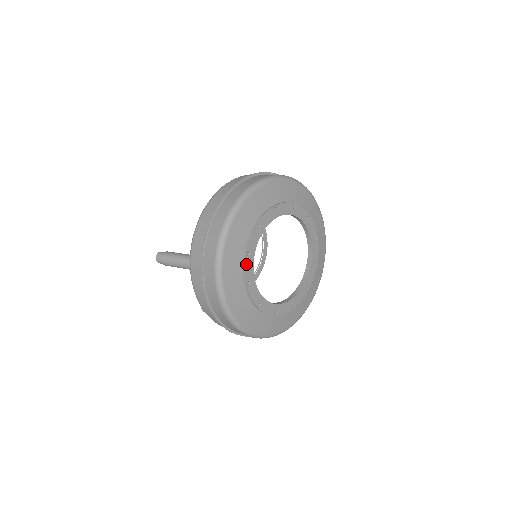
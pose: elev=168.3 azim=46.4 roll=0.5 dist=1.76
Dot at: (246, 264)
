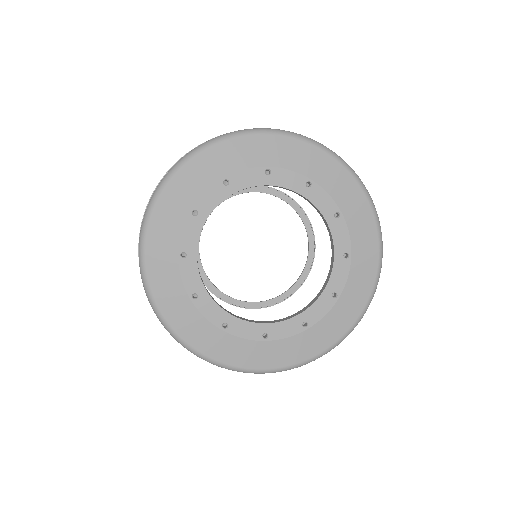
Dot at: (201, 309)
